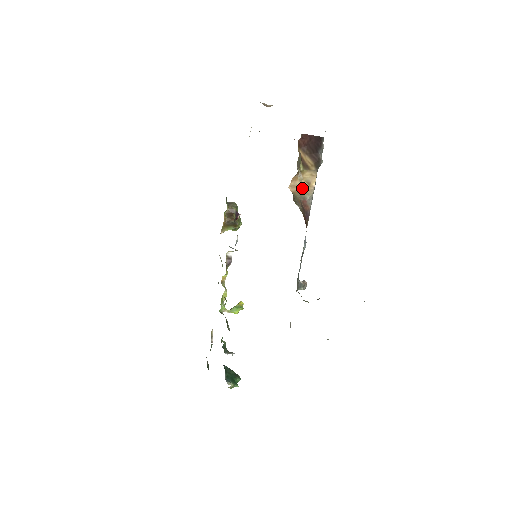
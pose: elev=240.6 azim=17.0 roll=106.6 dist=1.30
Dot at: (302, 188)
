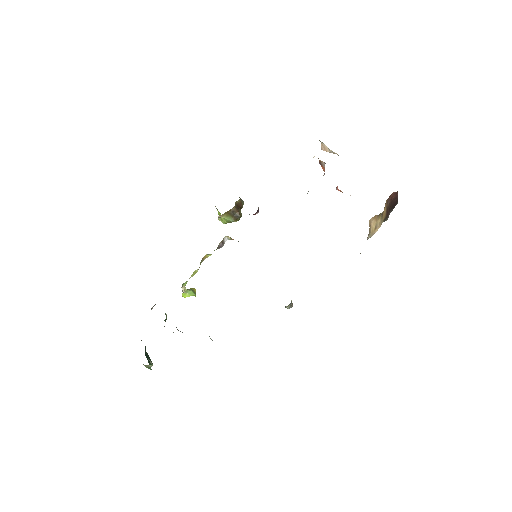
Dot at: (371, 228)
